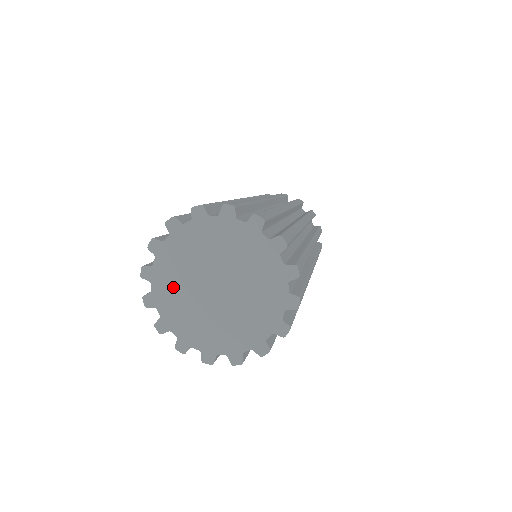
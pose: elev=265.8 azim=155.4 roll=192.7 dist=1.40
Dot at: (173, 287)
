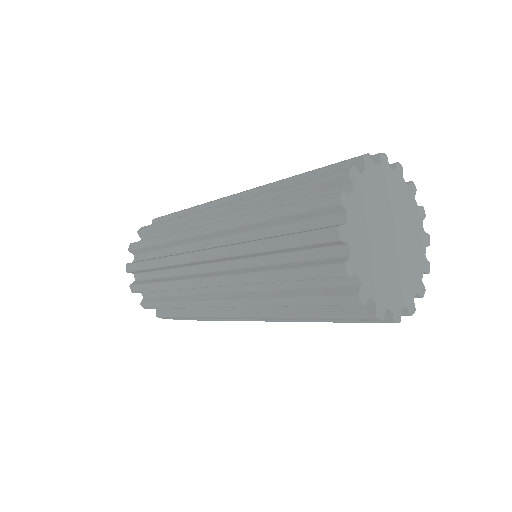
Dot at: (366, 207)
